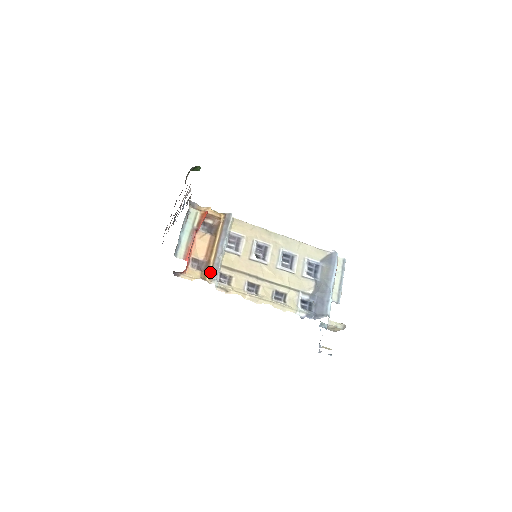
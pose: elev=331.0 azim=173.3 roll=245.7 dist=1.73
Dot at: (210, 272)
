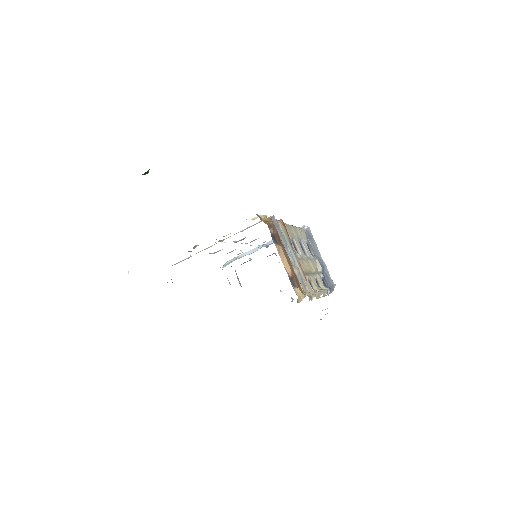
Dot at: (301, 285)
